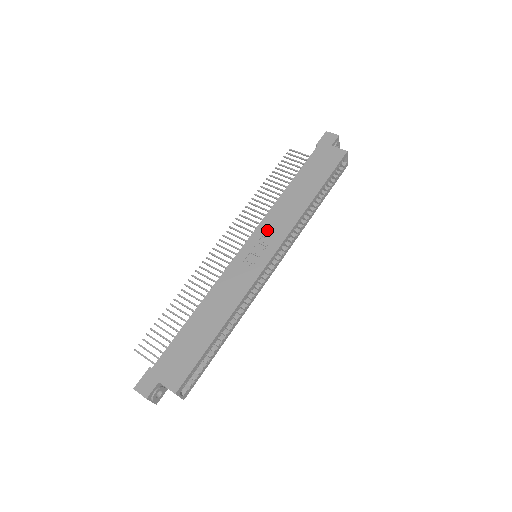
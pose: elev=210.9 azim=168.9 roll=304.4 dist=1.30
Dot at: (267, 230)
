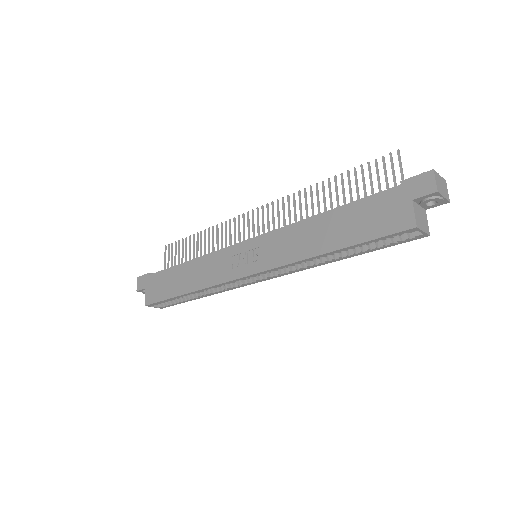
Dot at: (268, 245)
